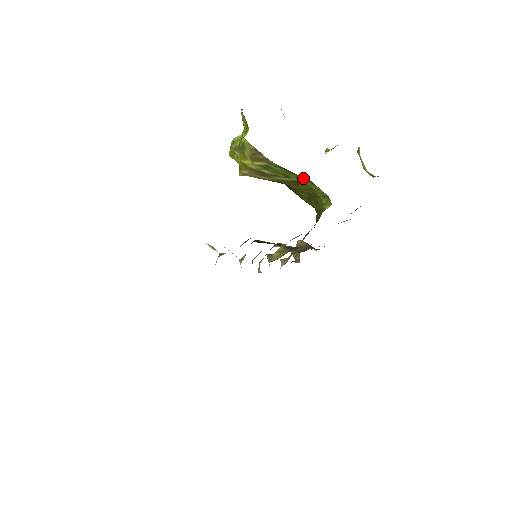
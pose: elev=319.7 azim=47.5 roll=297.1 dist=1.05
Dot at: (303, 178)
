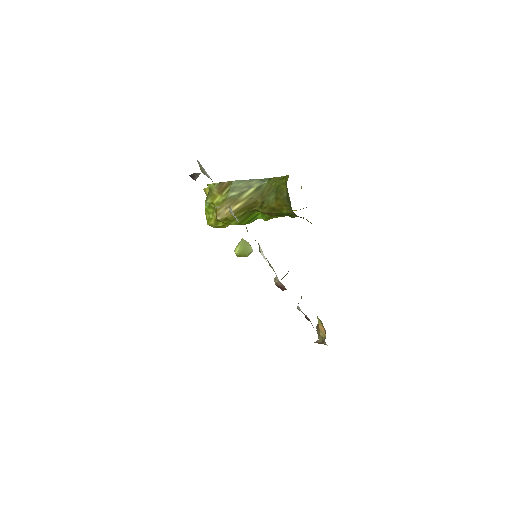
Dot at: (261, 180)
